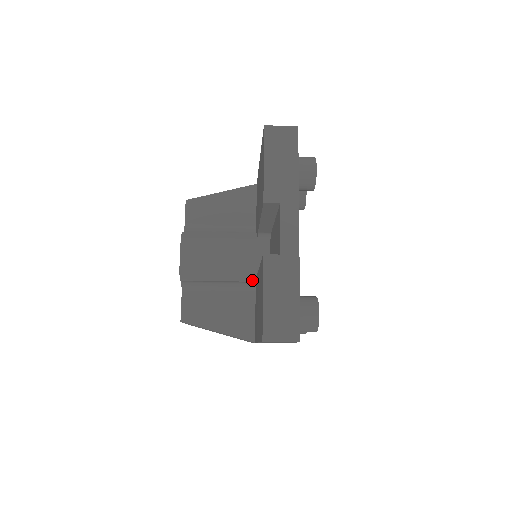
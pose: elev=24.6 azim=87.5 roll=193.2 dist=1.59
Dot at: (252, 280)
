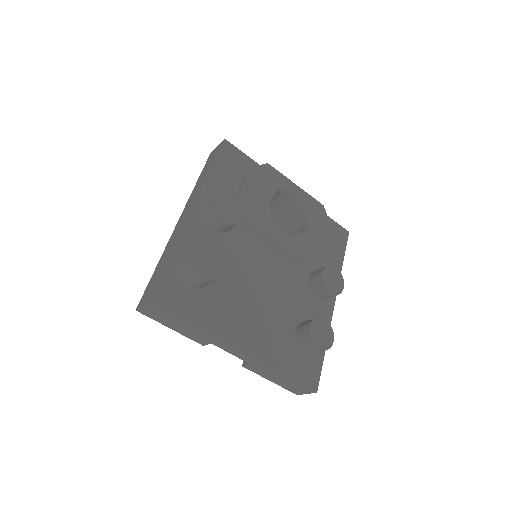
Dot at: occluded
